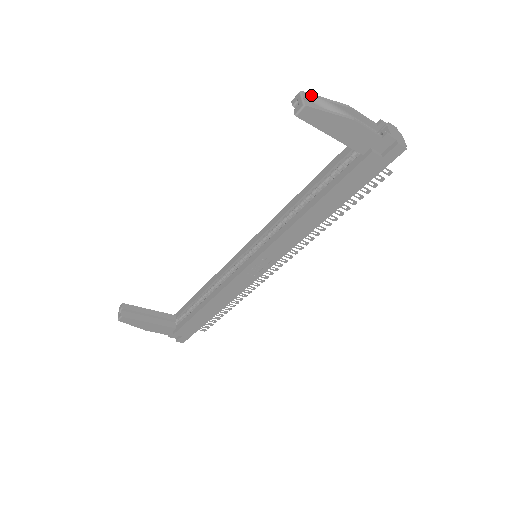
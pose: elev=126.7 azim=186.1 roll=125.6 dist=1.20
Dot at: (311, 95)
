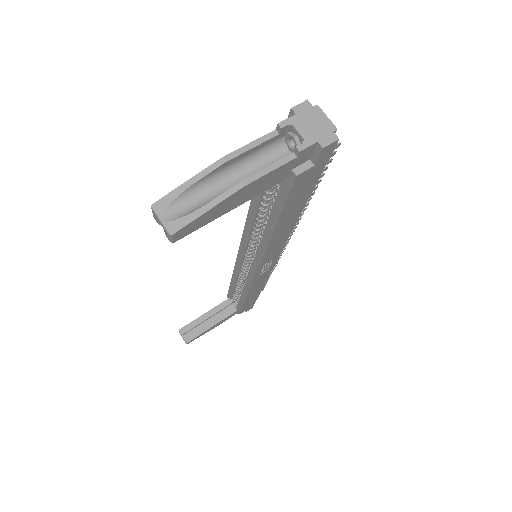
Dot at: (168, 199)
